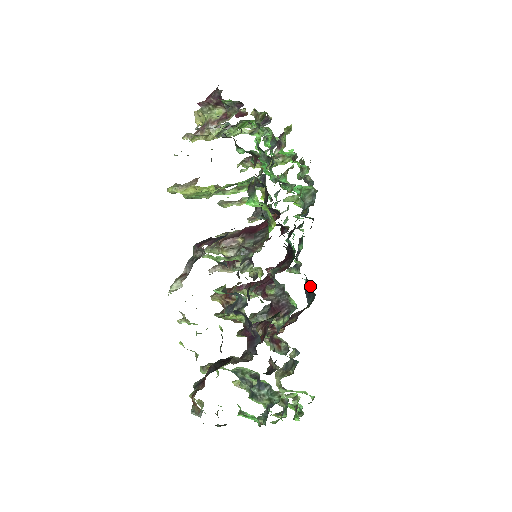
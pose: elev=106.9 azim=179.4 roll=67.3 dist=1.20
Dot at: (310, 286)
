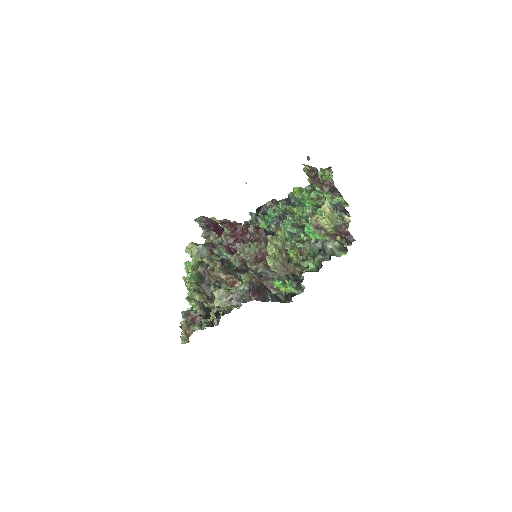
Dot at: occluded
